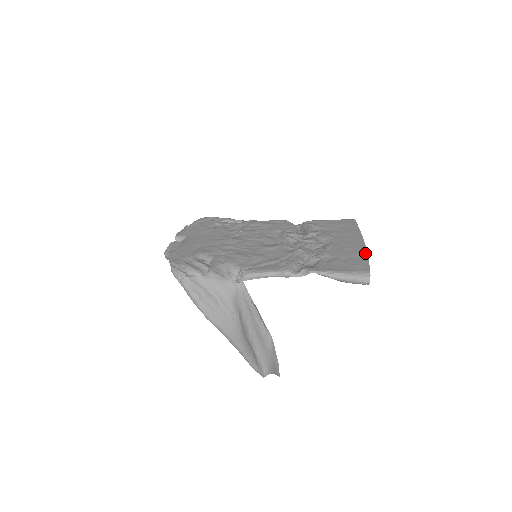
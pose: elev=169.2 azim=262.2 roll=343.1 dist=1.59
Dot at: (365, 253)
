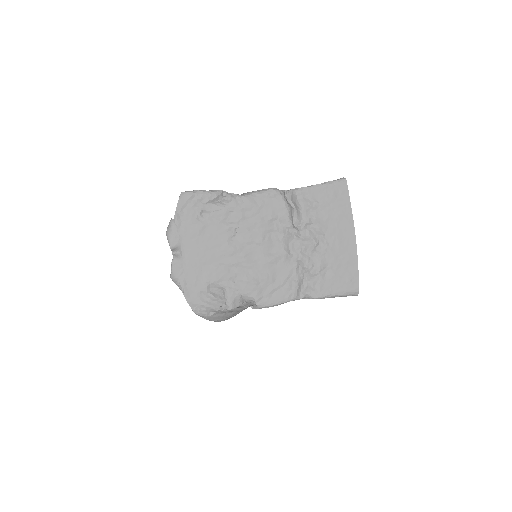
Dot at: (356, 258)
